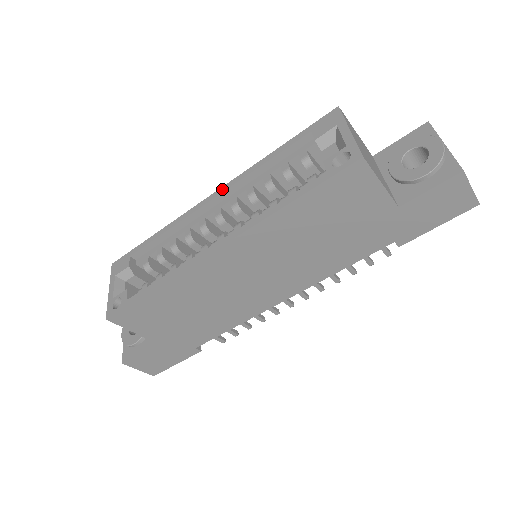
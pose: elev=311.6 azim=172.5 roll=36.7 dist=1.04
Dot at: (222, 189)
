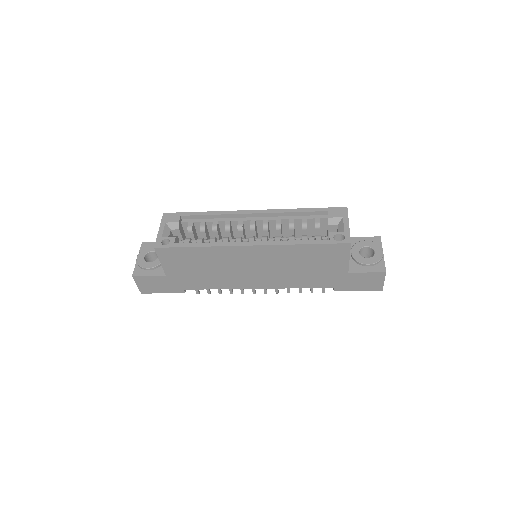
Dot at: (262, 211)
